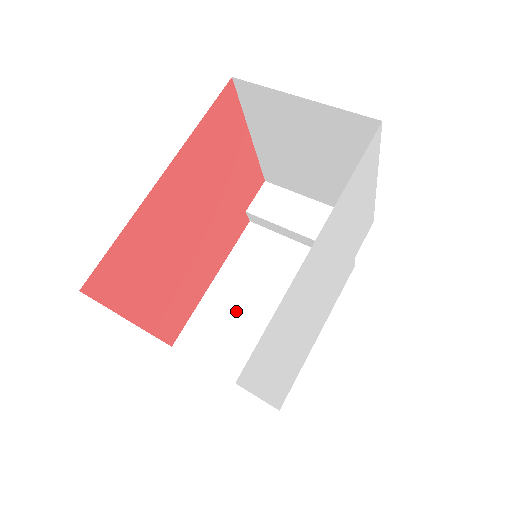
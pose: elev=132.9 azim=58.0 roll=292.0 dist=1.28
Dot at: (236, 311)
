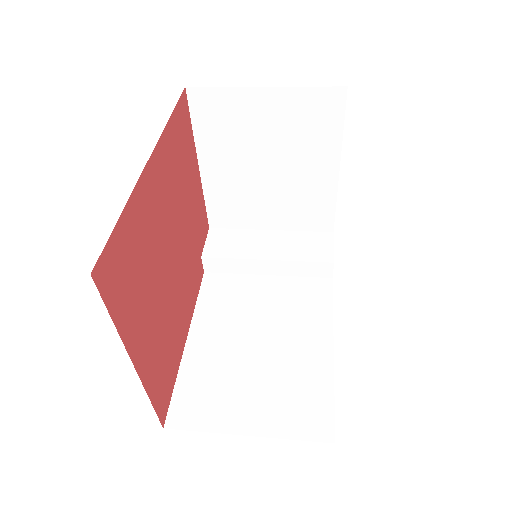
Dot at: (229, 359)
